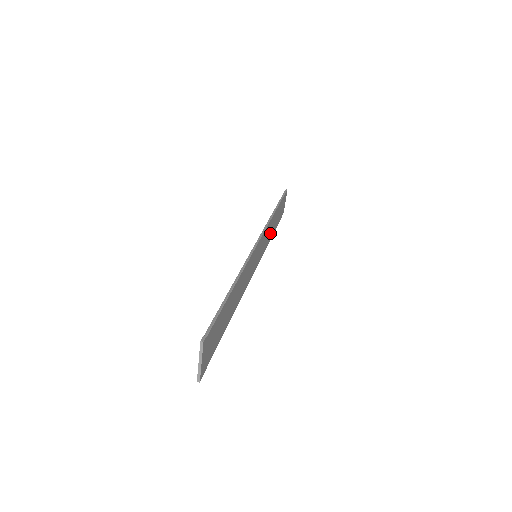
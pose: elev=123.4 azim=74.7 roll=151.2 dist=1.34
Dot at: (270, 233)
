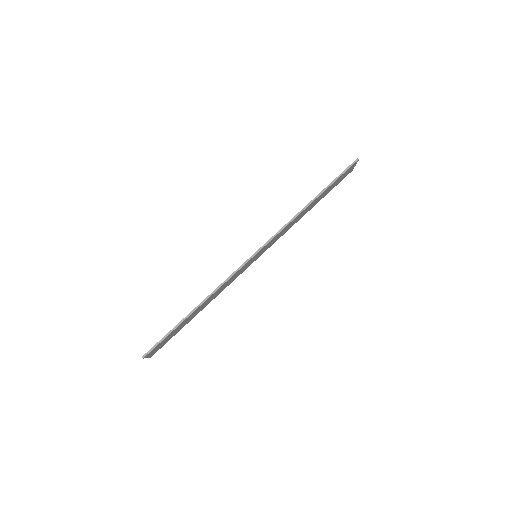
Dot at: (299, 217)
